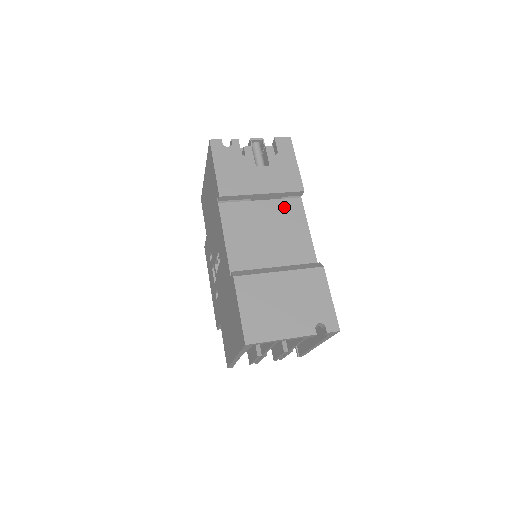
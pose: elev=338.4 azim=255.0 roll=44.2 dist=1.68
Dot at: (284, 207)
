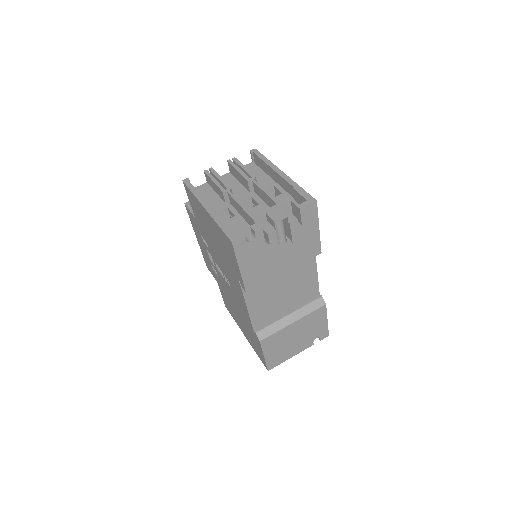
Dot at: occluded
